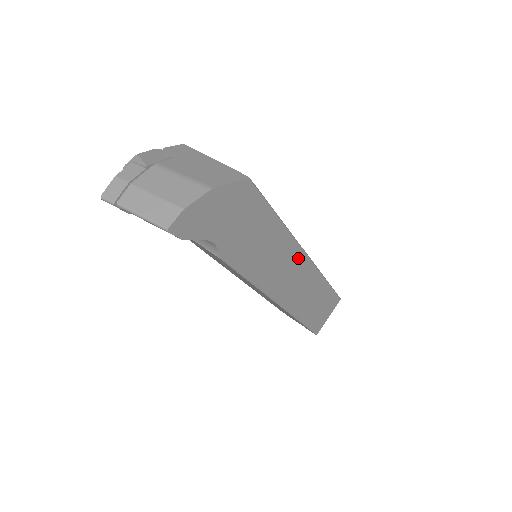
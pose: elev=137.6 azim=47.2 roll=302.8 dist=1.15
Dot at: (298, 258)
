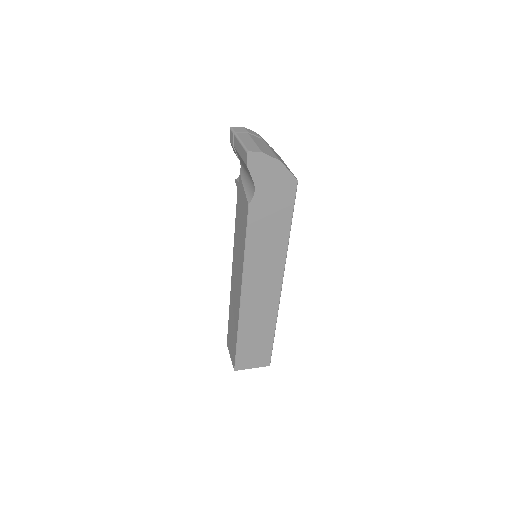
Dot at: (277, 277)
